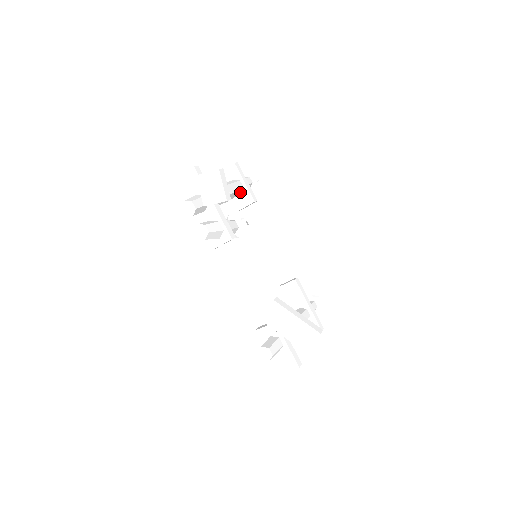
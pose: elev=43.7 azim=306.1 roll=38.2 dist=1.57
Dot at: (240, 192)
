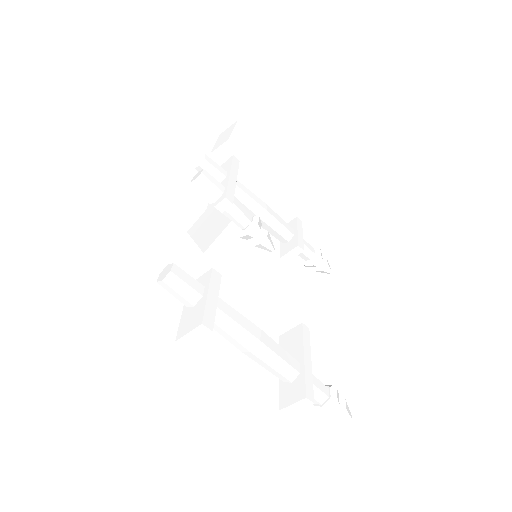
Dot at: (289, 239)
